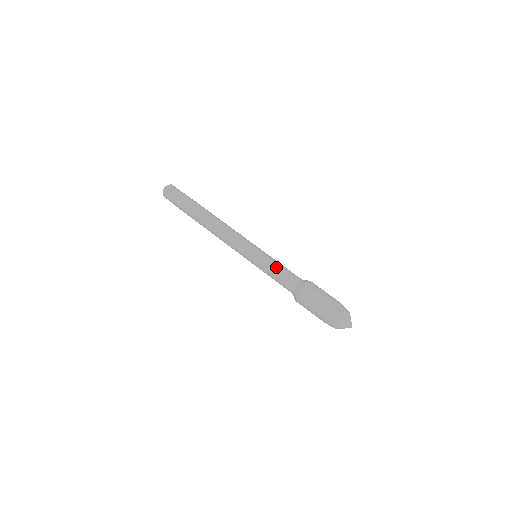
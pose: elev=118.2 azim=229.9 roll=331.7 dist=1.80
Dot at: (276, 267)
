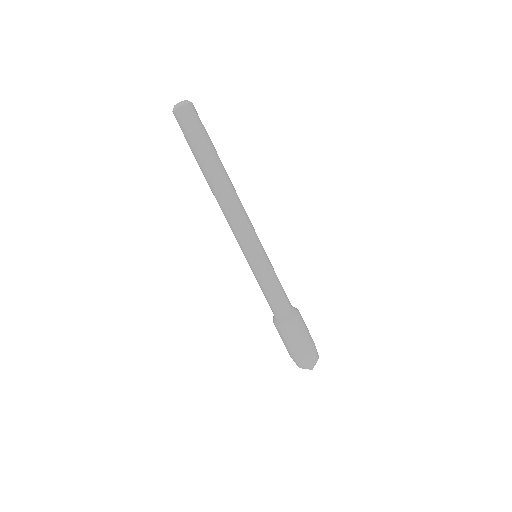
Dot at: (276, 283)
